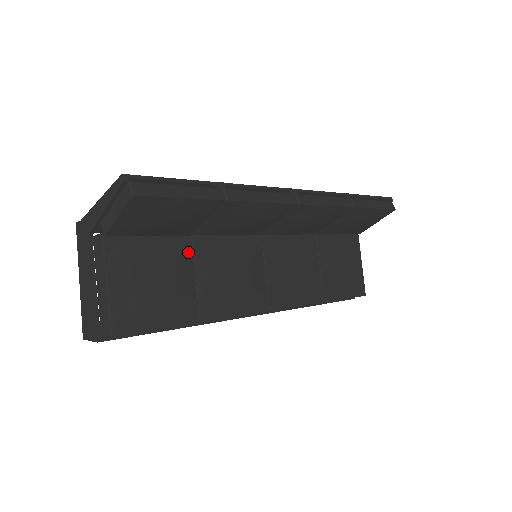
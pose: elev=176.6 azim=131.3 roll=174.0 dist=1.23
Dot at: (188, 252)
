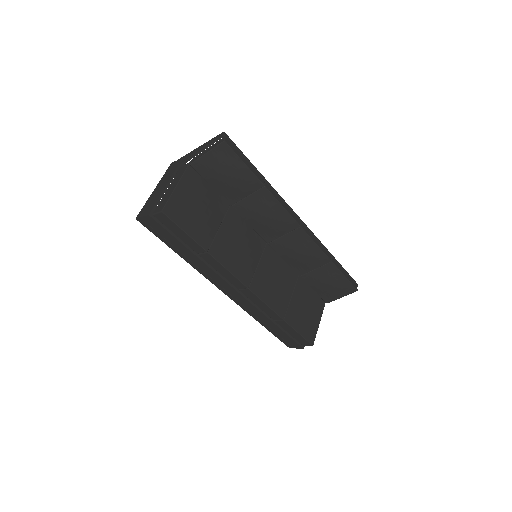
Dot at: (223, 212)
